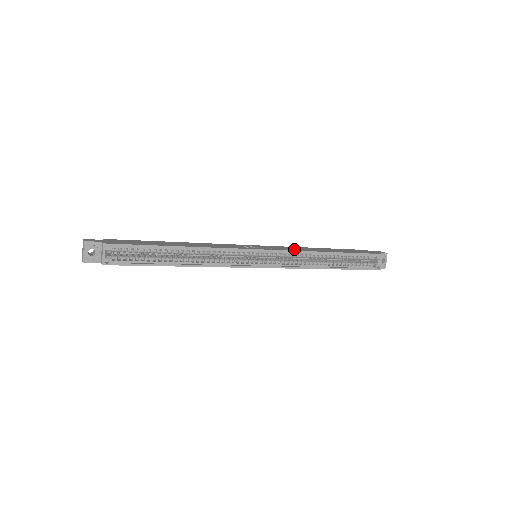
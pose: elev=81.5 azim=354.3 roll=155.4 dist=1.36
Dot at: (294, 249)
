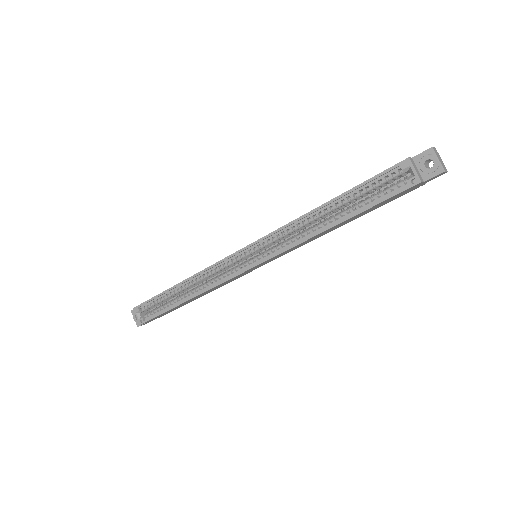
Dot at: occluded
